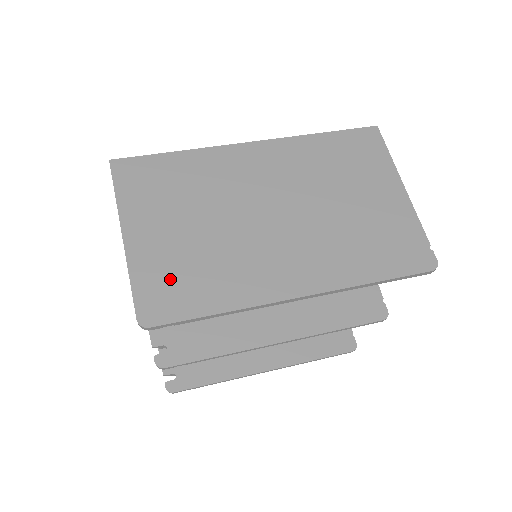
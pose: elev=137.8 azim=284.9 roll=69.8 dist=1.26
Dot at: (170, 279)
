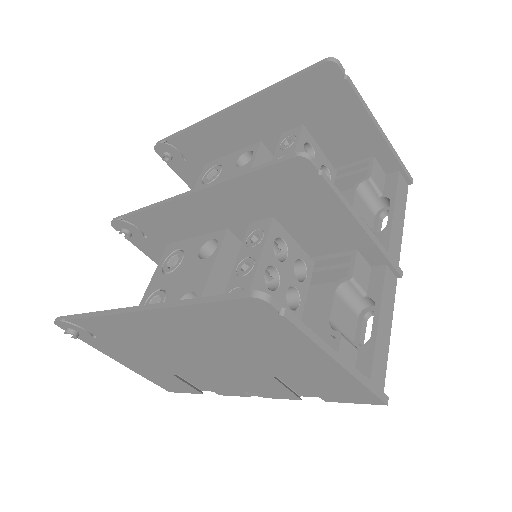
Dot at: occluded
